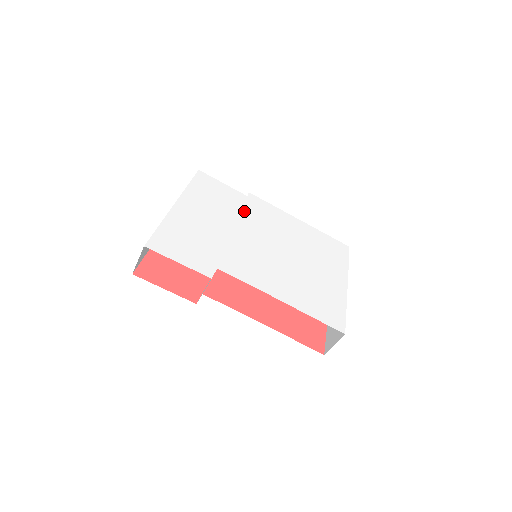
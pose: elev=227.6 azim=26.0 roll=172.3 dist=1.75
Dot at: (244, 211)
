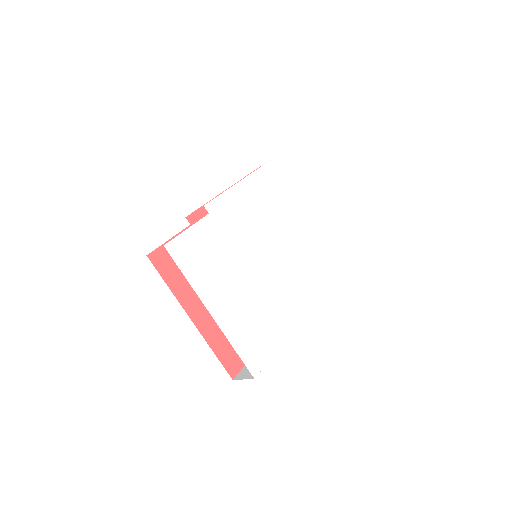
Dot at: (228, 238)
